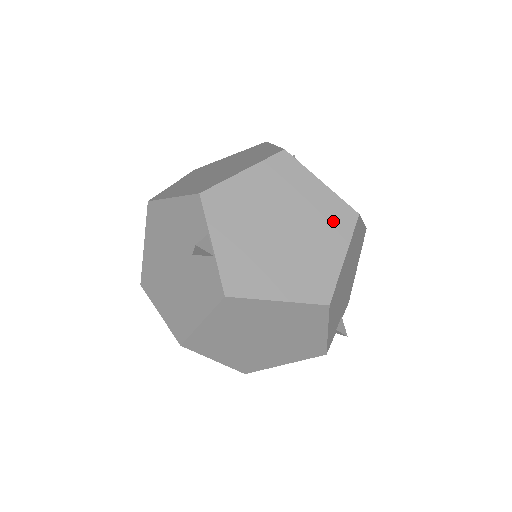
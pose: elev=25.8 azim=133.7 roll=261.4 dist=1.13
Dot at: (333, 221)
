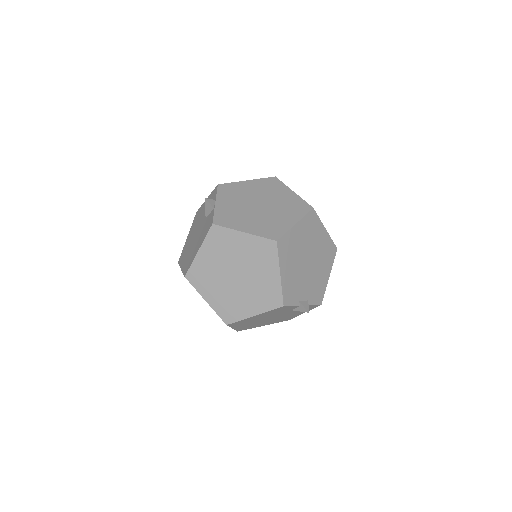
Dot at: (294, 208)
